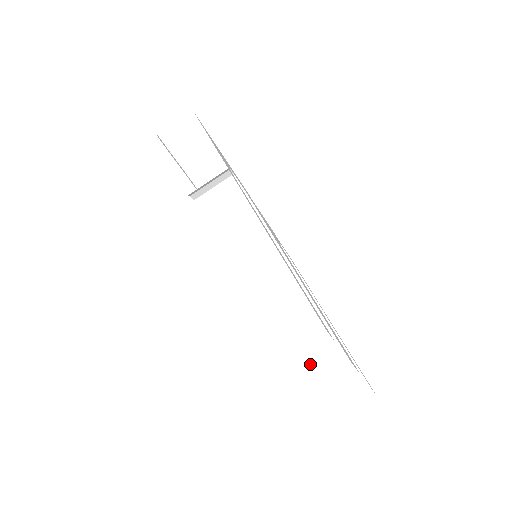
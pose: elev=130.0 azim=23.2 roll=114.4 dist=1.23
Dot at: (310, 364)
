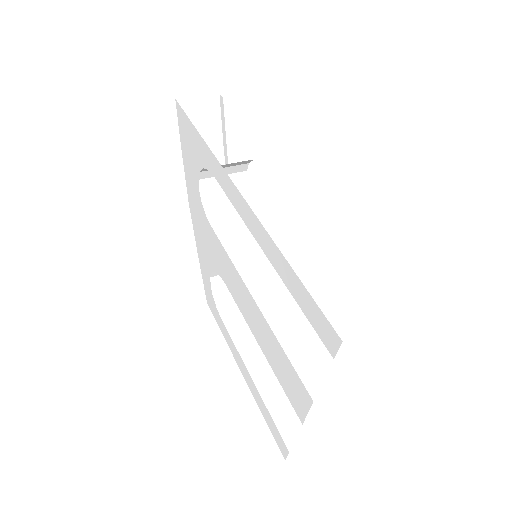
Dot at: (327, 371)
